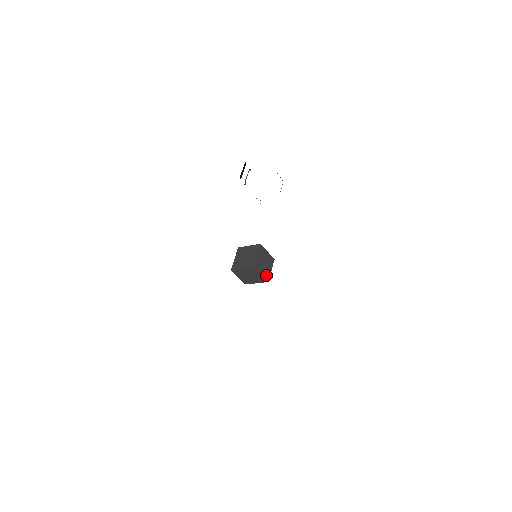
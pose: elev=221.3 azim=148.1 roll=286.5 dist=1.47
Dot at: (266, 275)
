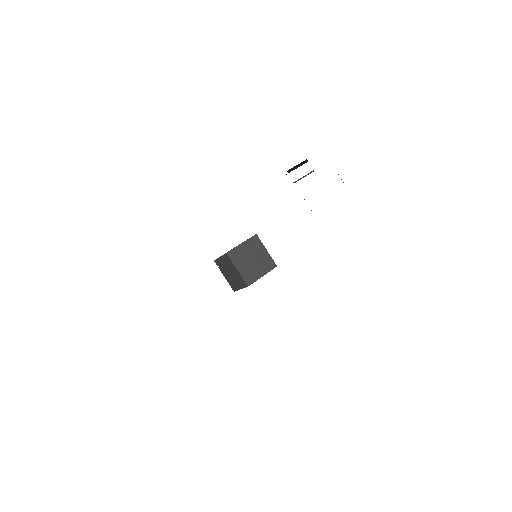
Dot at: (248, 276)
